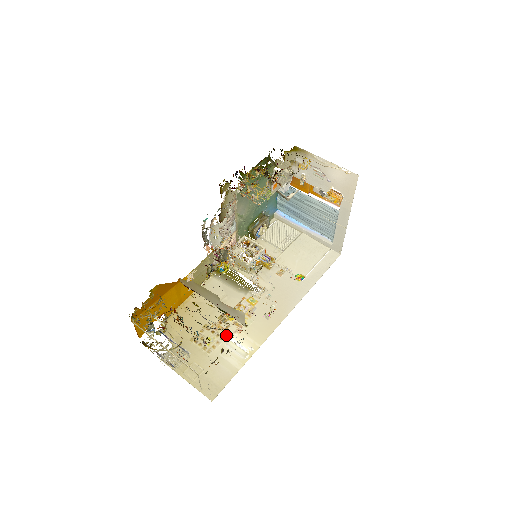
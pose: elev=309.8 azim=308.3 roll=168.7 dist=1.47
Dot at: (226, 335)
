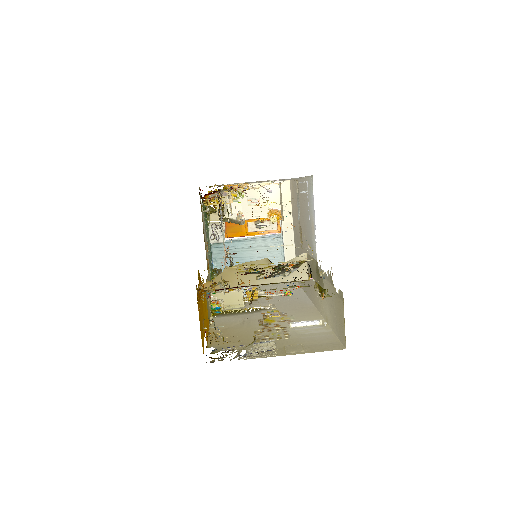
Dot at: (284, 327)
